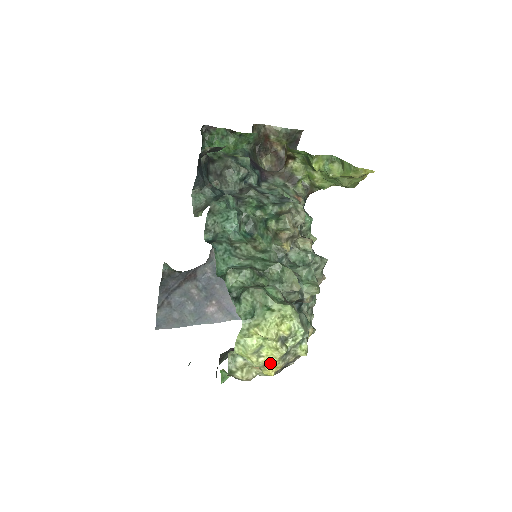
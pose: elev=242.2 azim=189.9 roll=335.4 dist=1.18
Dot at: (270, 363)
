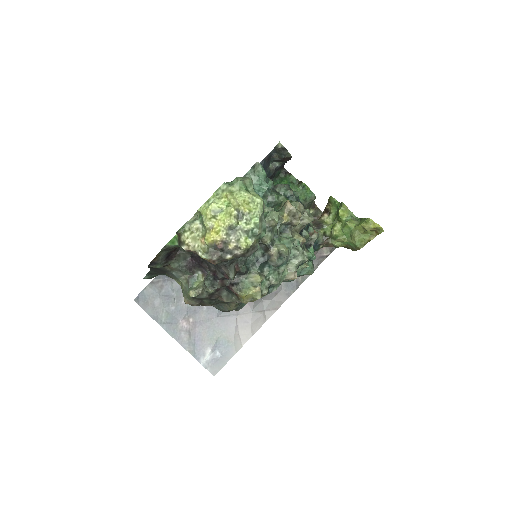
Dot at: (217, 228)
